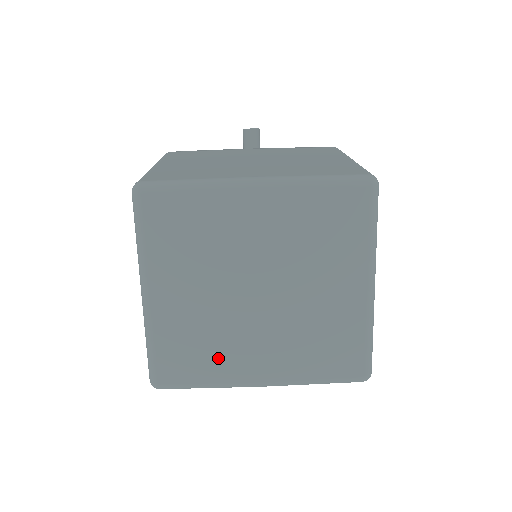
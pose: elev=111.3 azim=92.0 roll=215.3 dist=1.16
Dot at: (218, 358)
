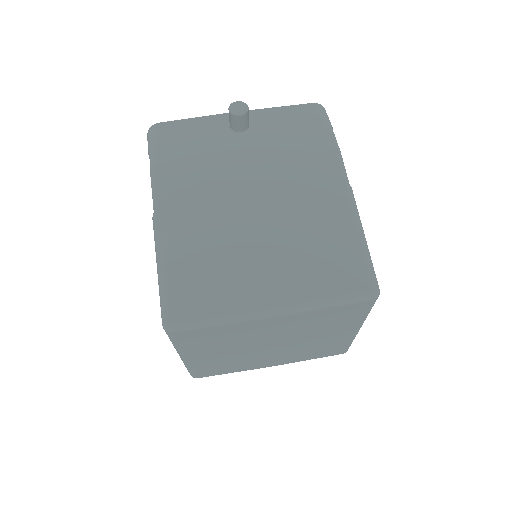
Dot at: (241, 366)
